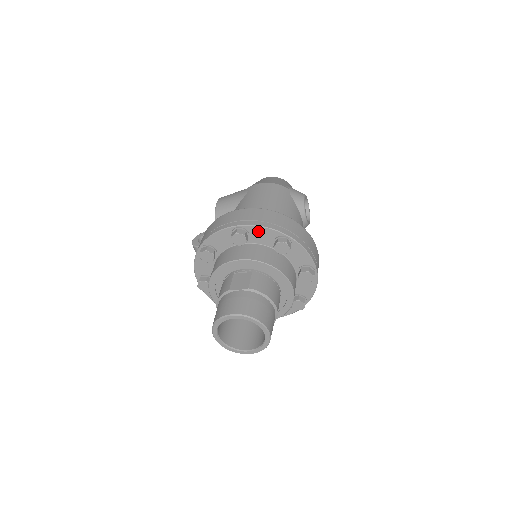
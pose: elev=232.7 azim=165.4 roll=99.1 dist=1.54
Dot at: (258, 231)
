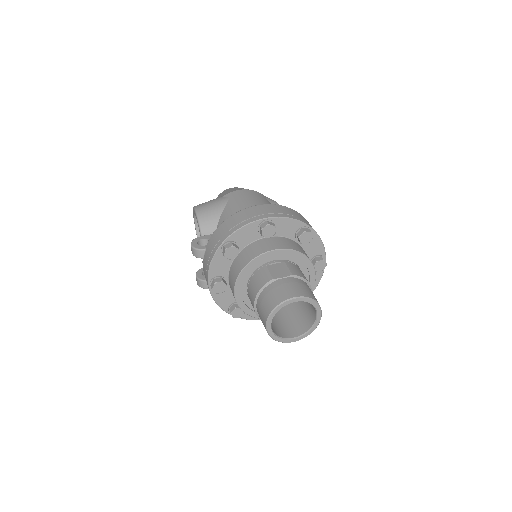
Dot at: (284, 223)
